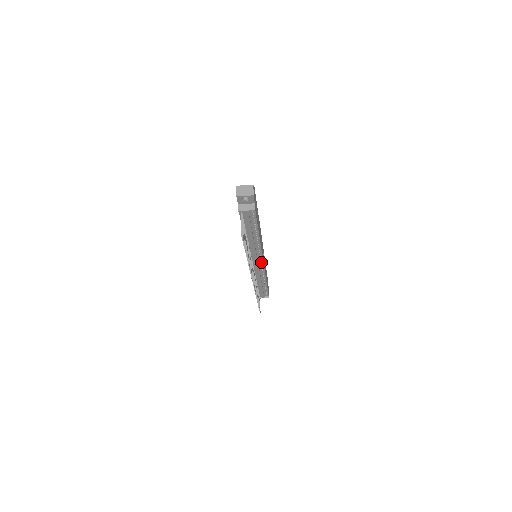
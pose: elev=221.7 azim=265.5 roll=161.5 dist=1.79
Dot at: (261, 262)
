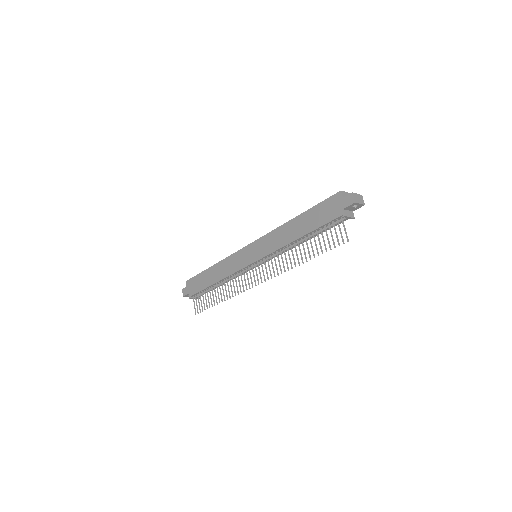
Dot at: occluded
